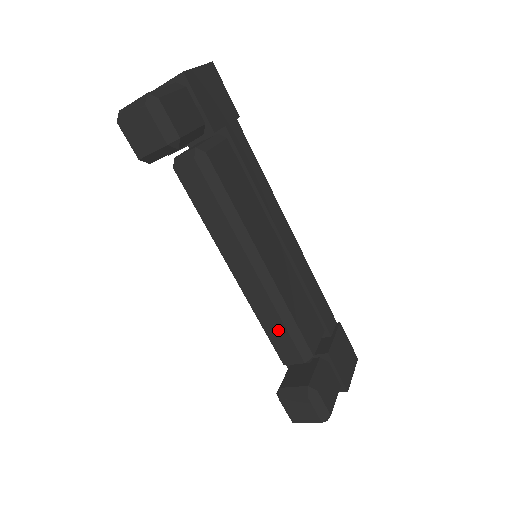
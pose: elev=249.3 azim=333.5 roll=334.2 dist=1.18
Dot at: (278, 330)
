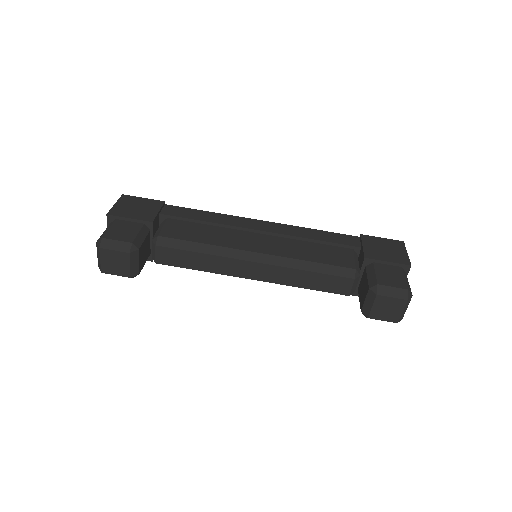
Dot at: (314, 279)
